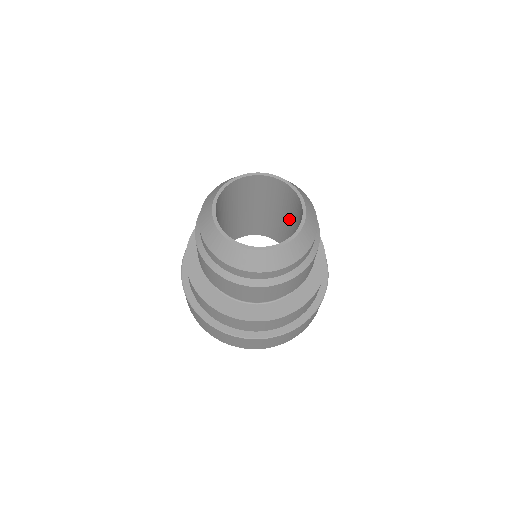
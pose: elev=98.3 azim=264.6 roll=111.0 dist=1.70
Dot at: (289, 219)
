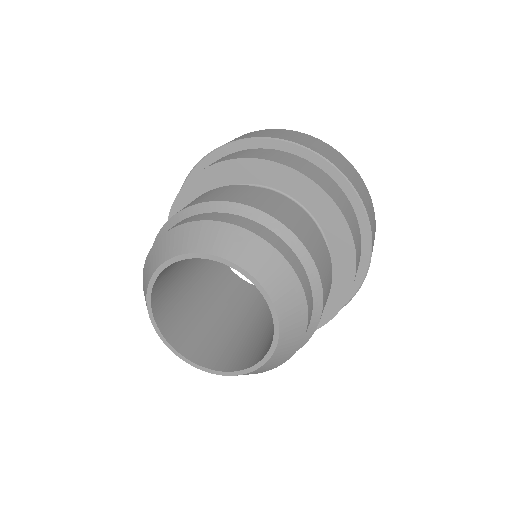
Dot at: occluded
